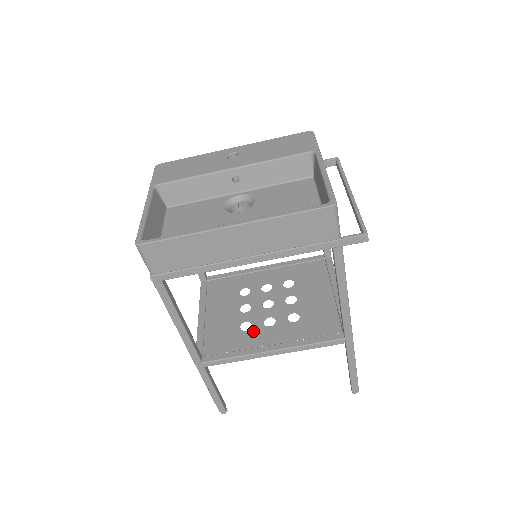
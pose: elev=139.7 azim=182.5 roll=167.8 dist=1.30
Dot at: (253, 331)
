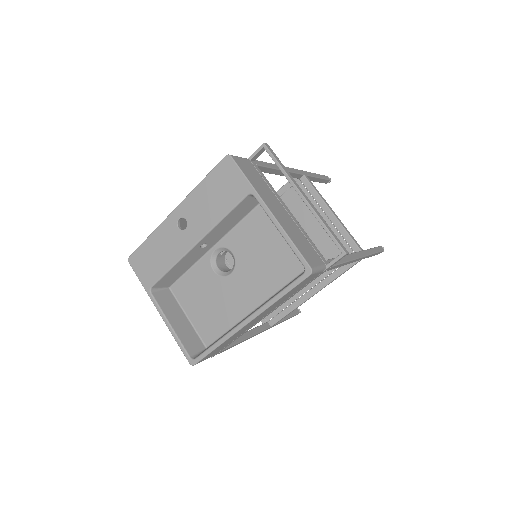
Dot at: occluded
